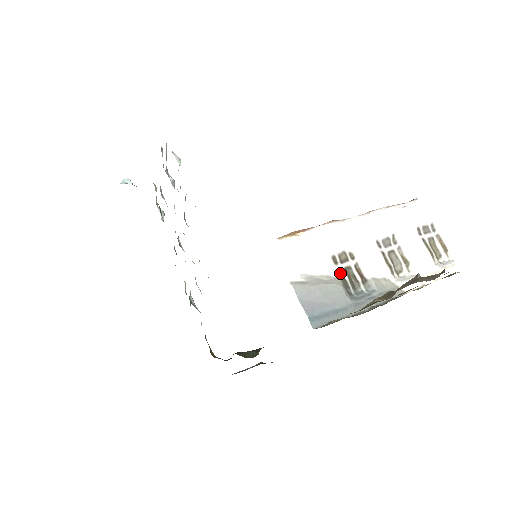
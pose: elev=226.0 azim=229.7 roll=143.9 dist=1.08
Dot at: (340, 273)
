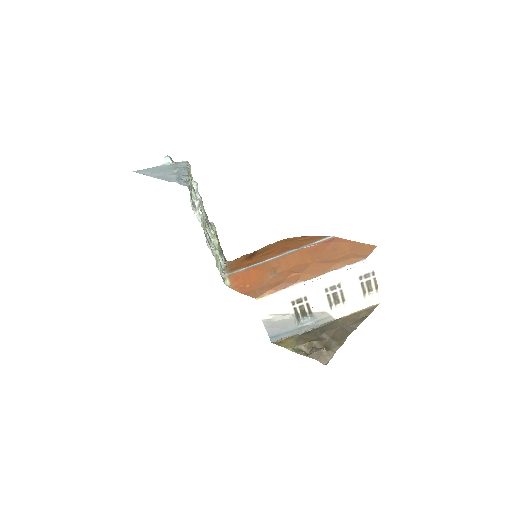
Dot at: (295, 310)
